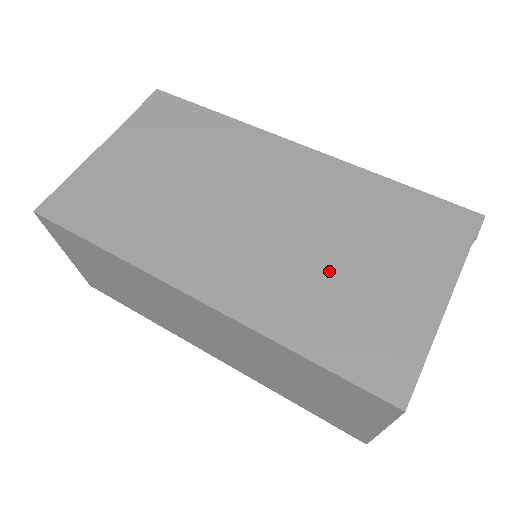
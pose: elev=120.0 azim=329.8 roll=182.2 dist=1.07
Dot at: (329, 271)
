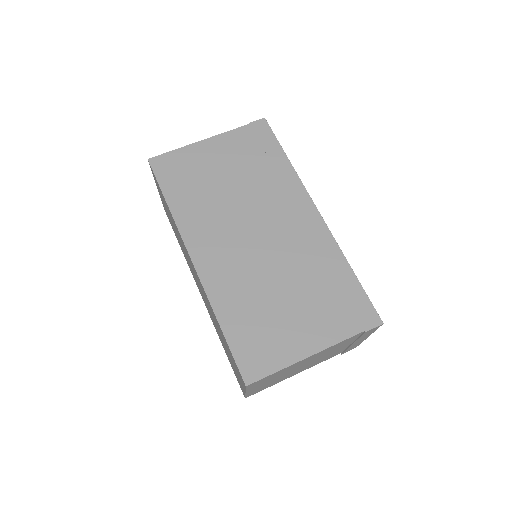
Dot at: (269, 294)
